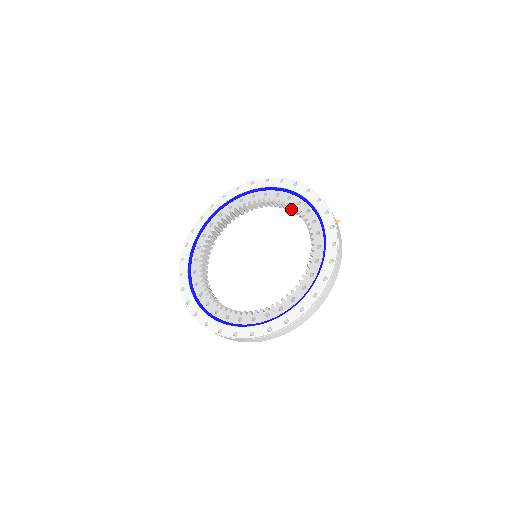
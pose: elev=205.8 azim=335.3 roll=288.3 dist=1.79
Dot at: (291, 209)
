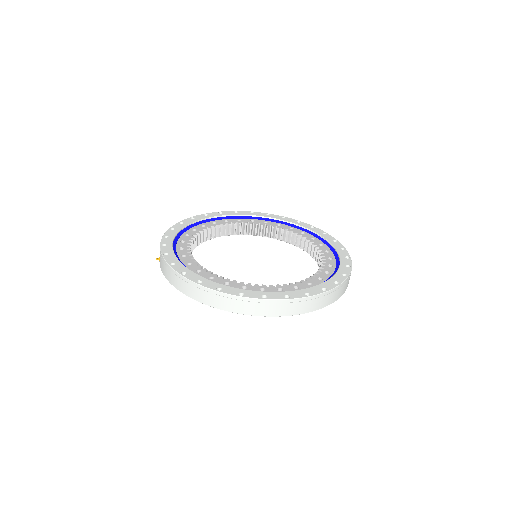
Dot at: (293, 237)
